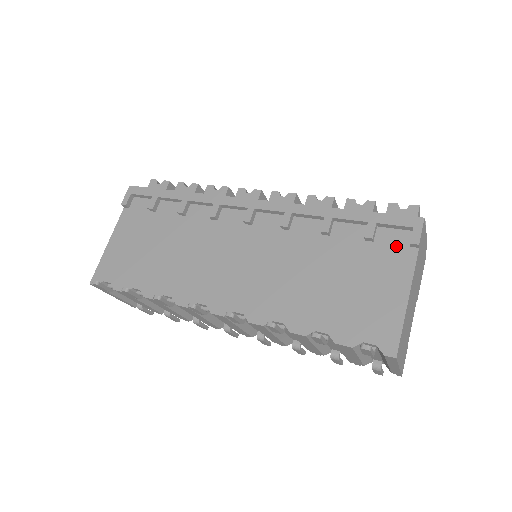
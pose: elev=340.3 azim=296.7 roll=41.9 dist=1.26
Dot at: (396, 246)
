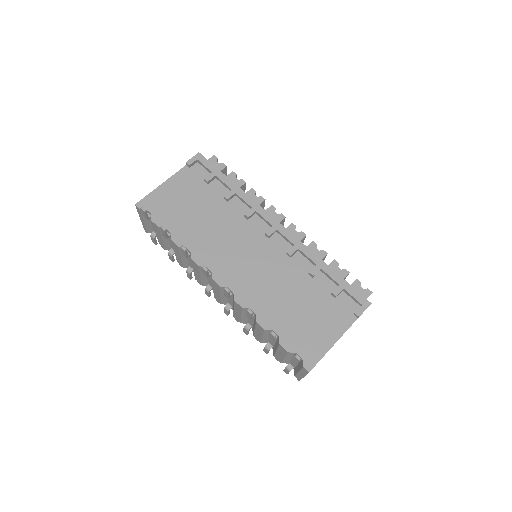
Dot at: (346, 309)
